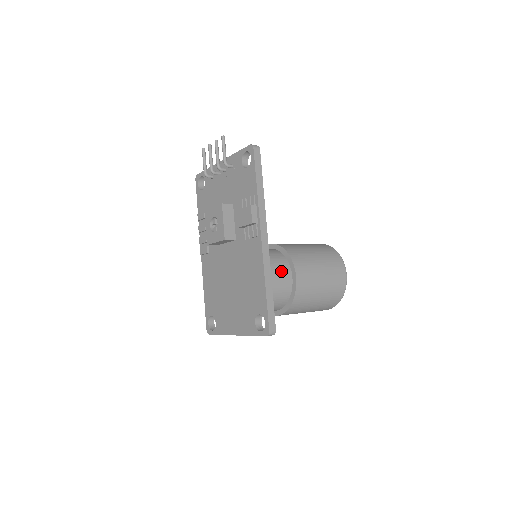
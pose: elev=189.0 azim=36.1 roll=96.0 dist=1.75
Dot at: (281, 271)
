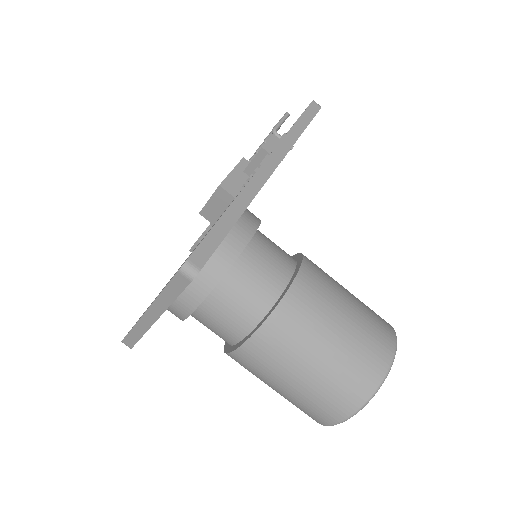
Dot at: (276, 258)
